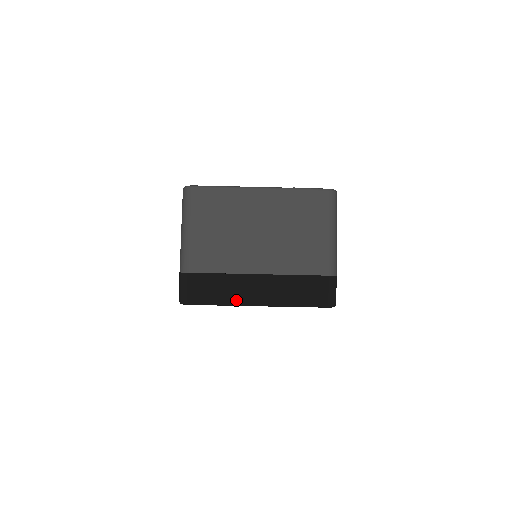
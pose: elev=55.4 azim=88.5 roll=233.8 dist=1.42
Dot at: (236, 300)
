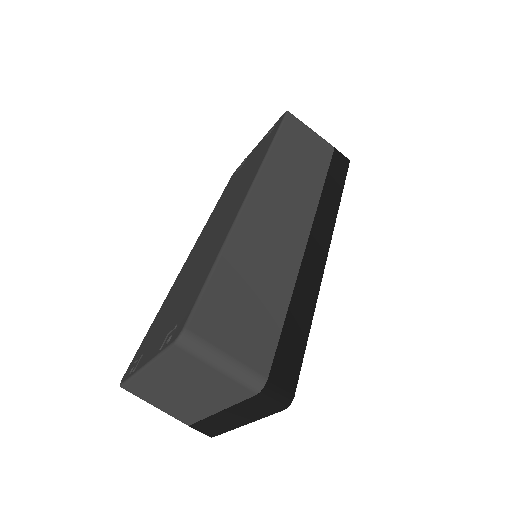
Dot at: (230, 428)
